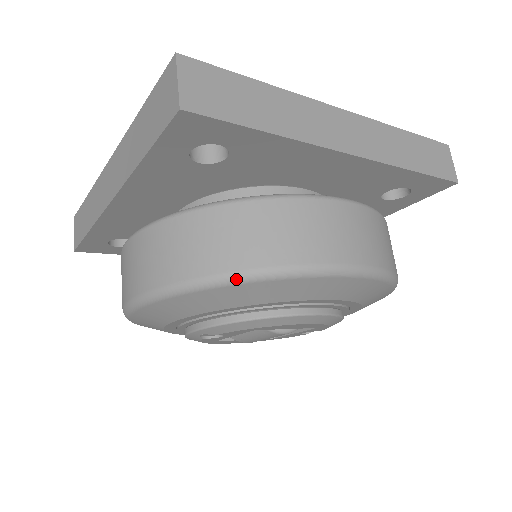
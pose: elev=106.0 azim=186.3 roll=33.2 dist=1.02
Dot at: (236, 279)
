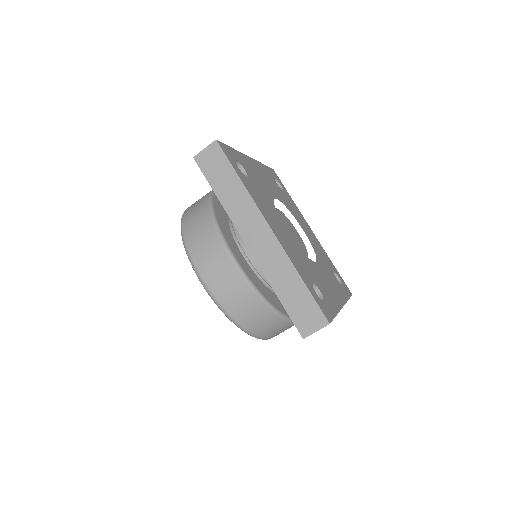
Dot at: (244, 331)
